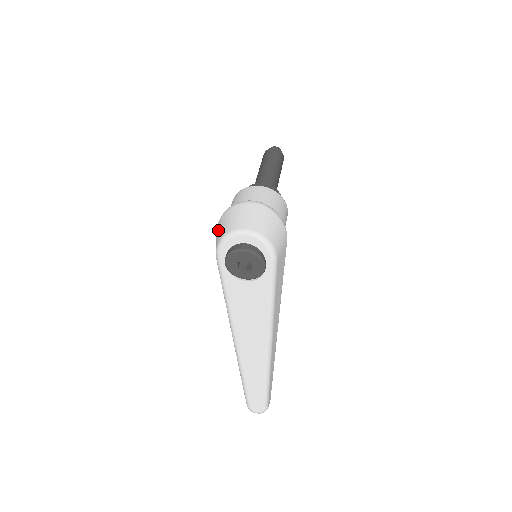
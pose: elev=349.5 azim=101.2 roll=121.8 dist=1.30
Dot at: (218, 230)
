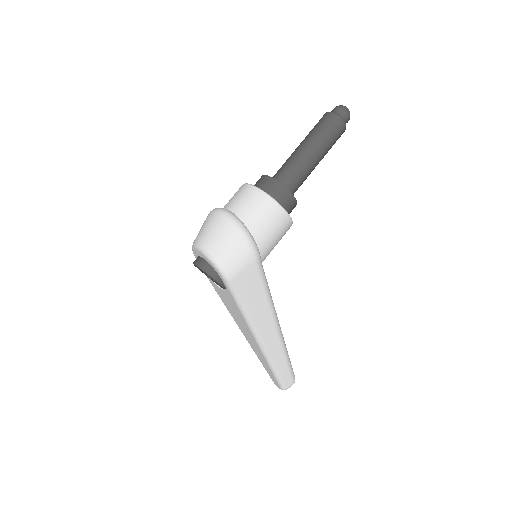
Dot at: occluded
